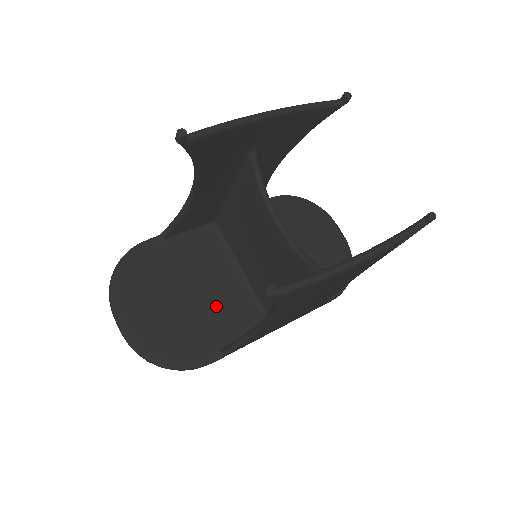
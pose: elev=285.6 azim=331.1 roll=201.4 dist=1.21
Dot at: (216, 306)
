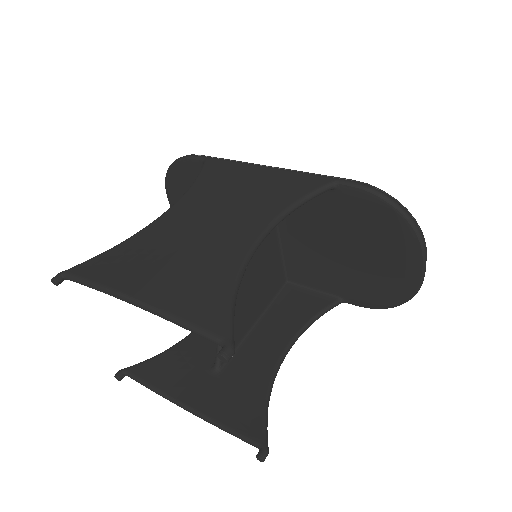
Dot at: occluded
